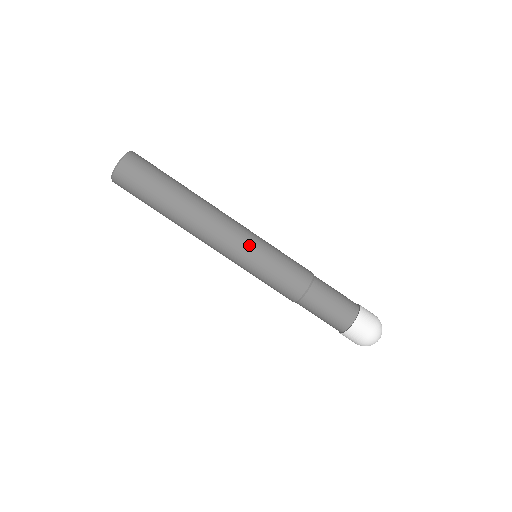
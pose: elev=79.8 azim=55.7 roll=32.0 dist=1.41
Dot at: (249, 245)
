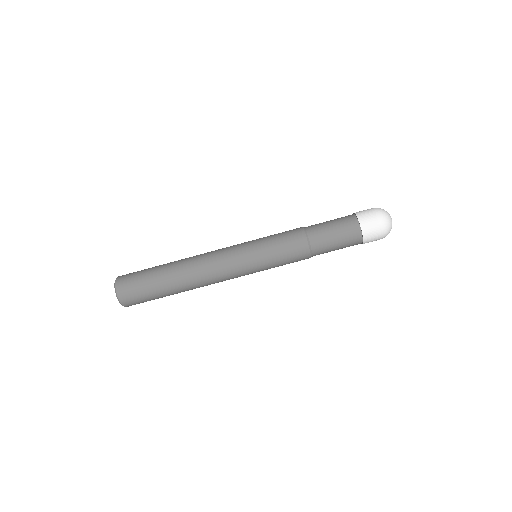
Dot at: (241, 248)
